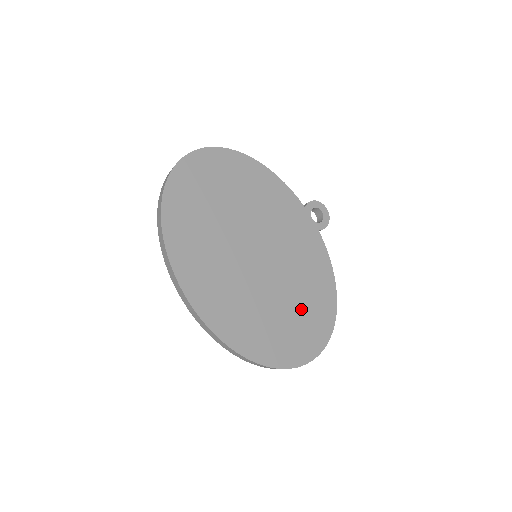
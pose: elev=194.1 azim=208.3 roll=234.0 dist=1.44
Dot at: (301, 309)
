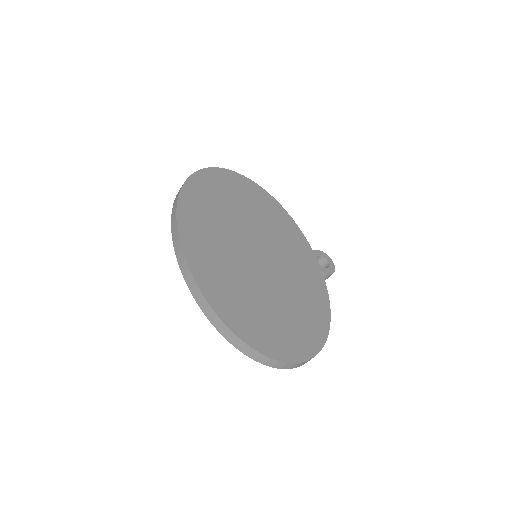
Dot at: (288, 314)
